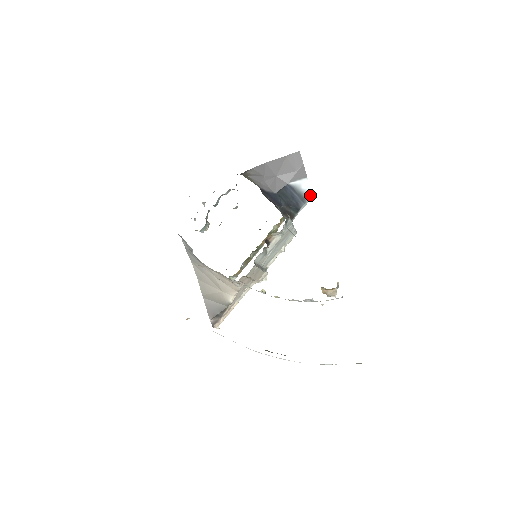
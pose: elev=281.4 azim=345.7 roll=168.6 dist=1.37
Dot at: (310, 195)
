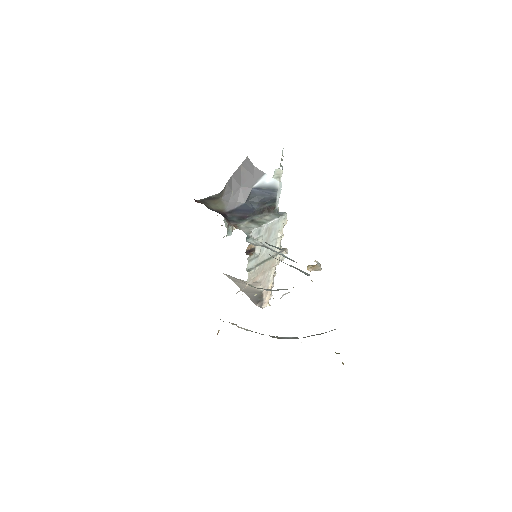
Dot at: (278, 183)
